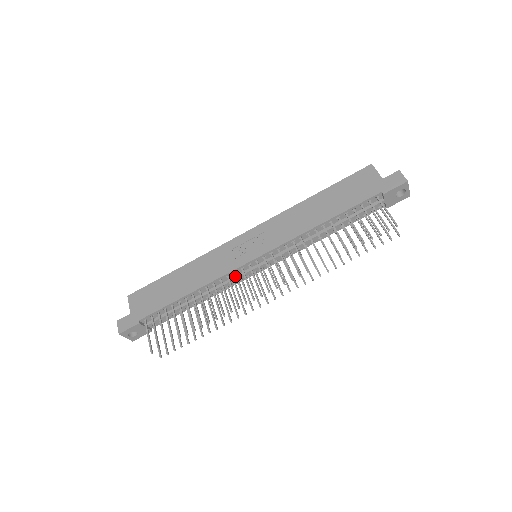
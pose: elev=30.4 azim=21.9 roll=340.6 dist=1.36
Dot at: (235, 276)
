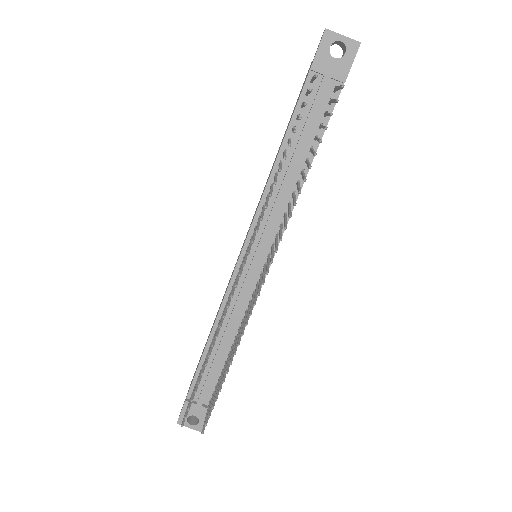
Dot at: (231, 288)
